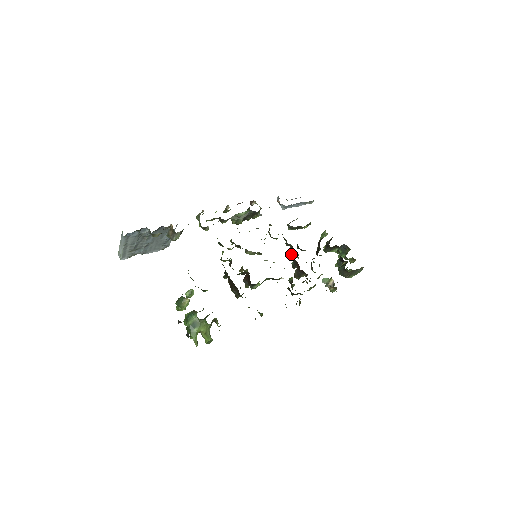
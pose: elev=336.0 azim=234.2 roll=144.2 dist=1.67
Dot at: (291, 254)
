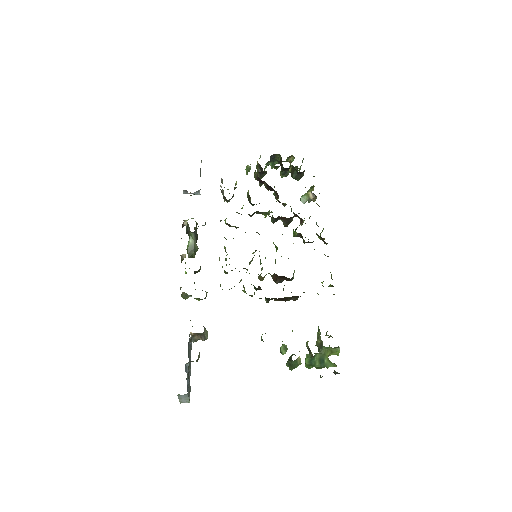
Dot at: occluded
